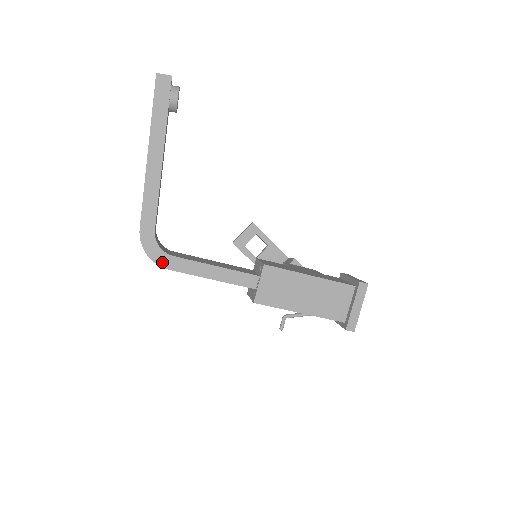
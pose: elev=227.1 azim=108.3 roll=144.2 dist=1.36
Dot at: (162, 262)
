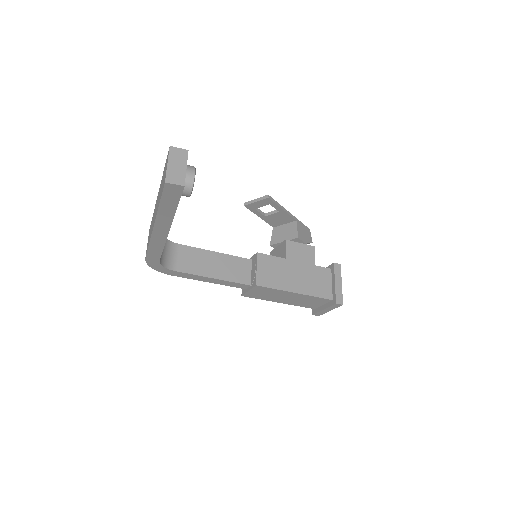
Dot at: (166, 272)
